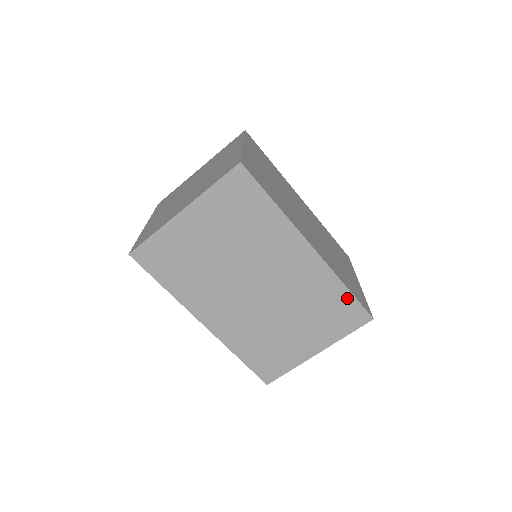
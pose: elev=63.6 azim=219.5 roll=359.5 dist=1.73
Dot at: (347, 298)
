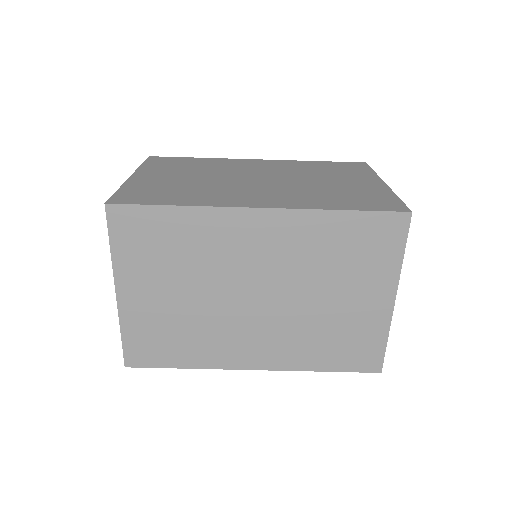
Dot at: (356, 220)
